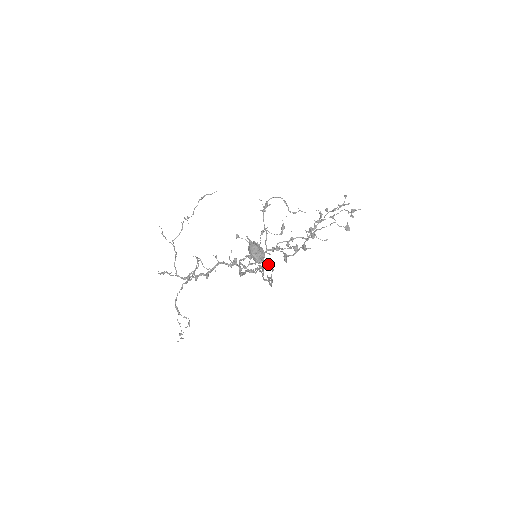
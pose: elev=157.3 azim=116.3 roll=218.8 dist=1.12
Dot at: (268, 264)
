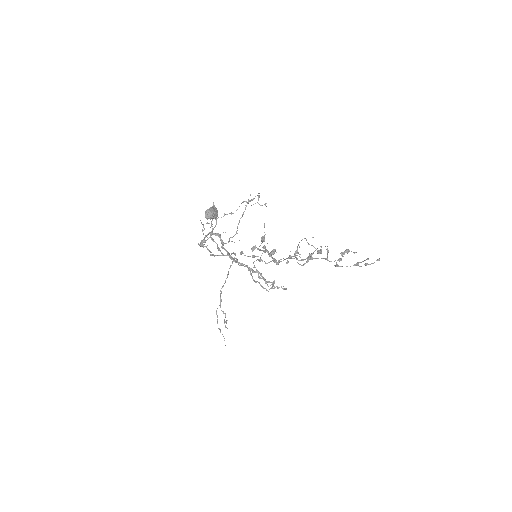
Dot at: (286, 288)
